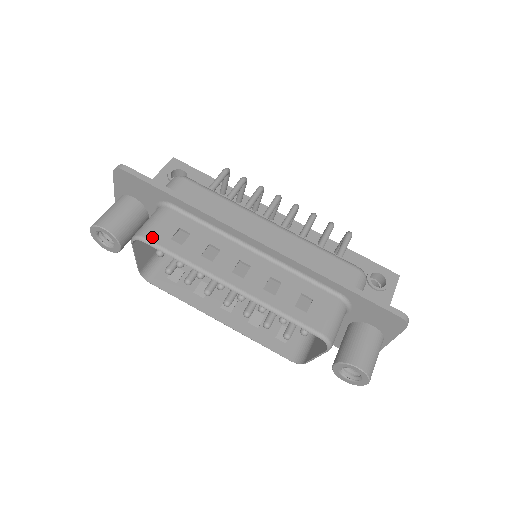
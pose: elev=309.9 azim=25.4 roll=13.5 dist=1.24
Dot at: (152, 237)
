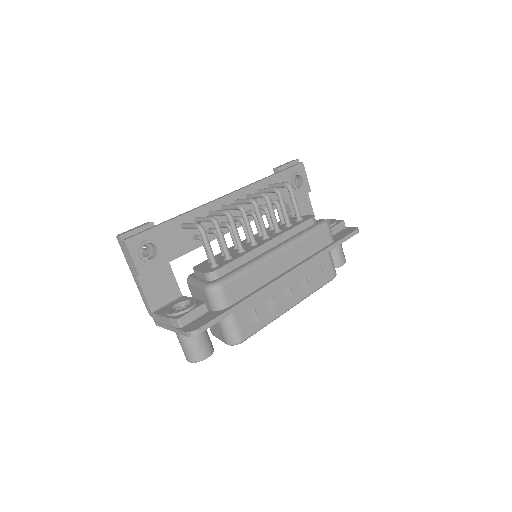
Dot at: (245, 336)
